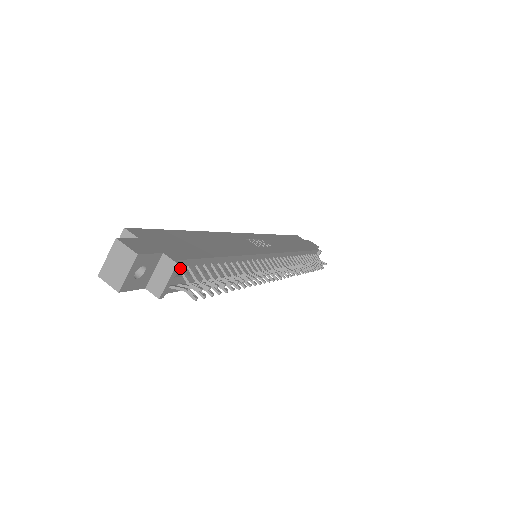
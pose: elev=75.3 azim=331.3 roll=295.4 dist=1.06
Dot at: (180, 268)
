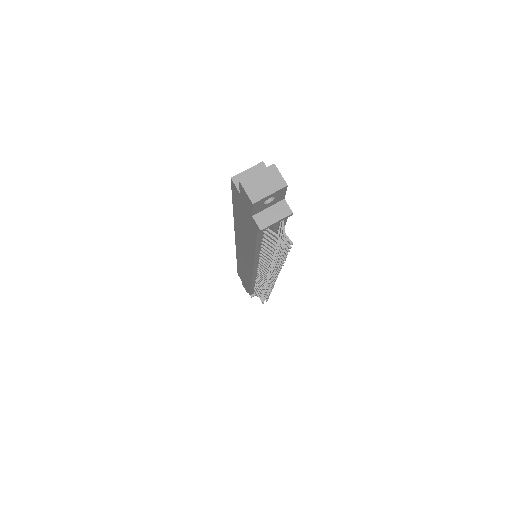
Dot at: occluded
